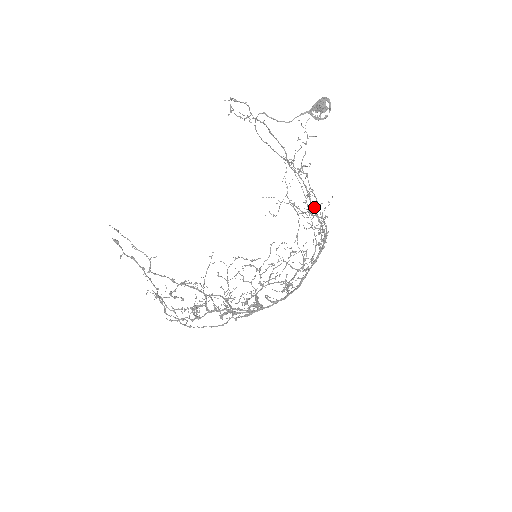
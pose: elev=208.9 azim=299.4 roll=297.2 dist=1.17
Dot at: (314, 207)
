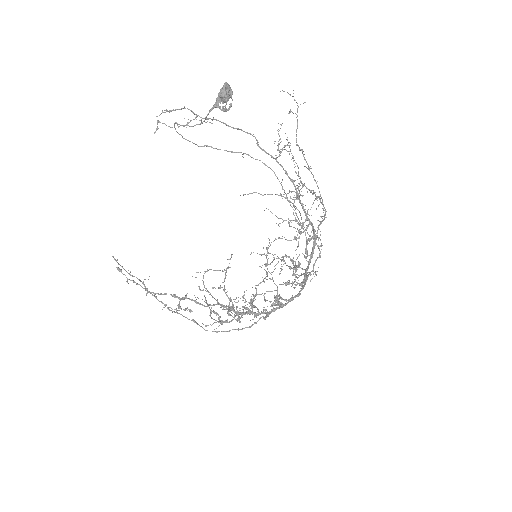
Dot at: occluded
